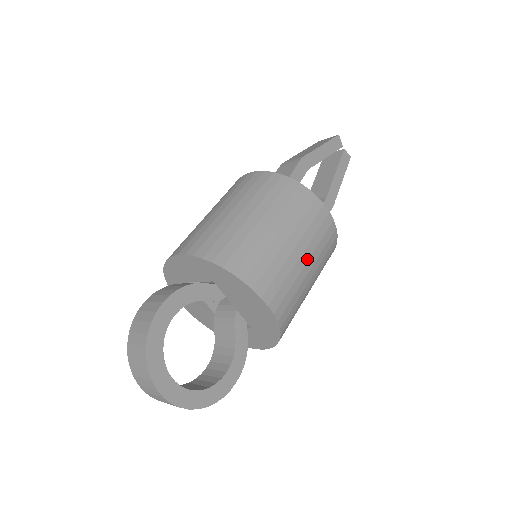
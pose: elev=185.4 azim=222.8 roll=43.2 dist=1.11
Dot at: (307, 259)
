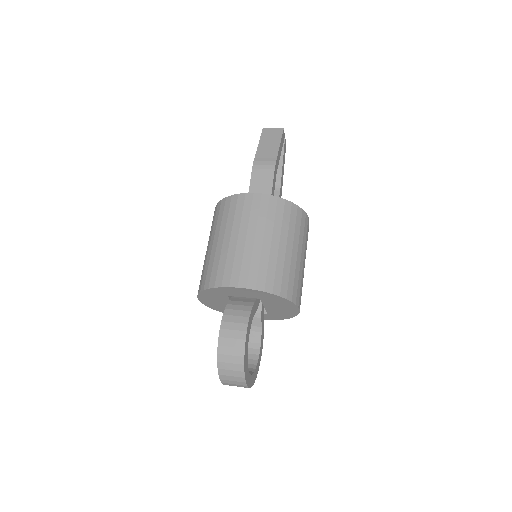
Dot at: occluded
